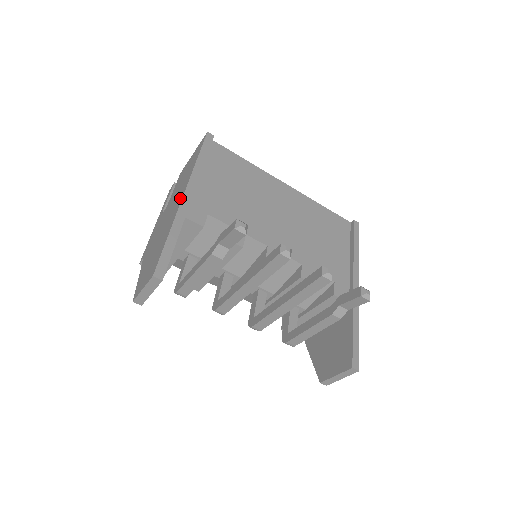
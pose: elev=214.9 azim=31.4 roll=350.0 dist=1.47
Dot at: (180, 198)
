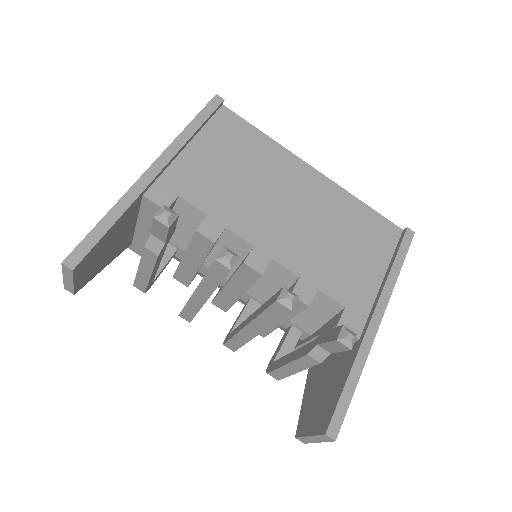
Dot at: occluded
